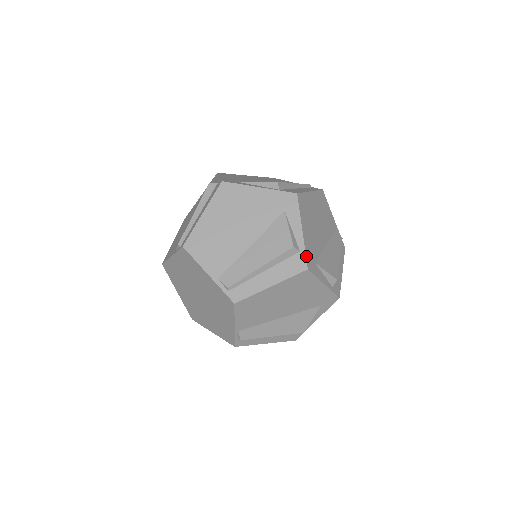
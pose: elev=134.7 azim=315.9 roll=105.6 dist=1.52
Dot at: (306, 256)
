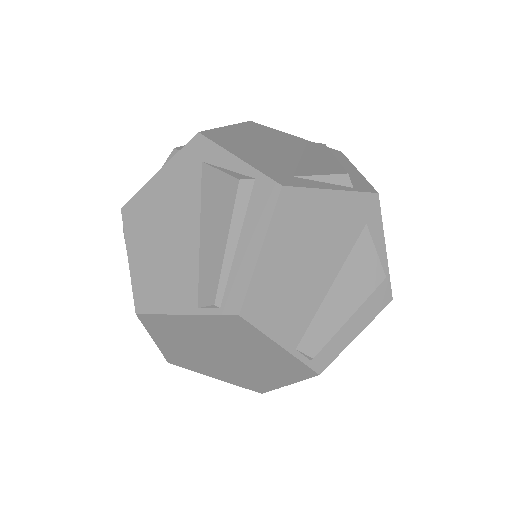
Dot at: (390, 282)
